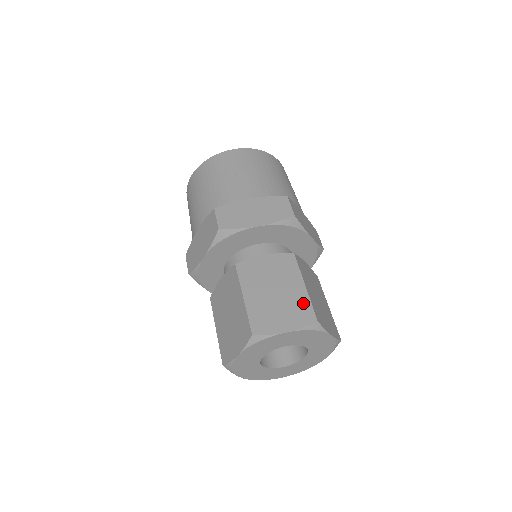
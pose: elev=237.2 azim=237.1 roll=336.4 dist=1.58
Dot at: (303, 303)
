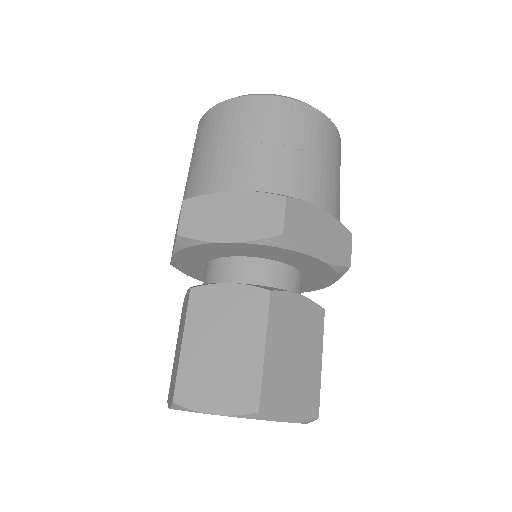
Dot at: (314, 386)
